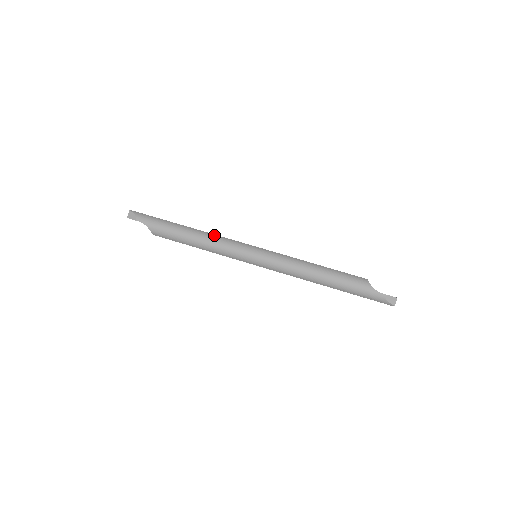
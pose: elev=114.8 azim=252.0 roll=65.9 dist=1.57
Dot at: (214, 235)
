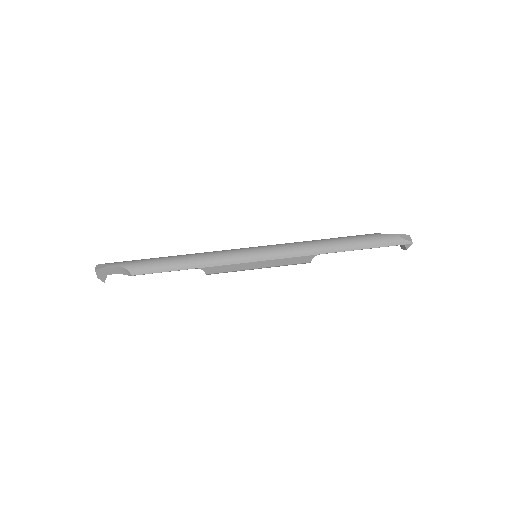
Dot at: occluded
